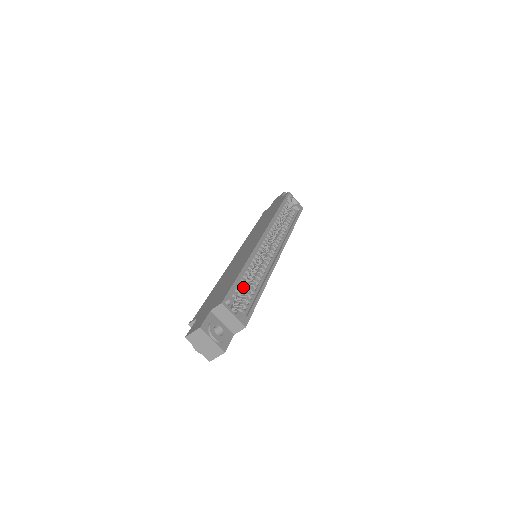
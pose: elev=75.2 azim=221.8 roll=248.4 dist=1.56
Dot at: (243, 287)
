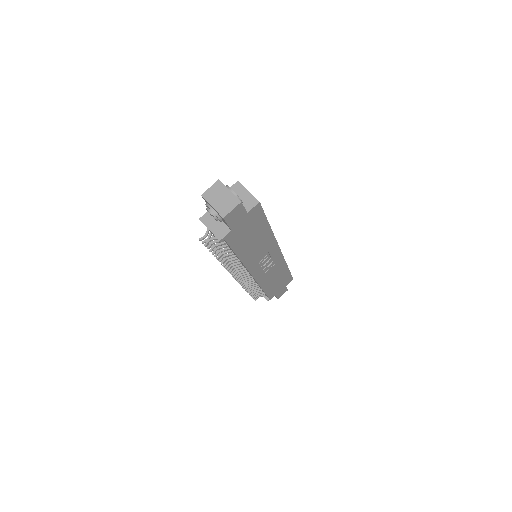
Dot at: occluded
